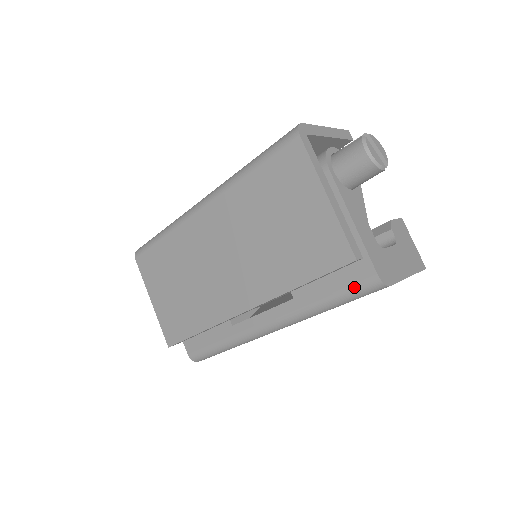
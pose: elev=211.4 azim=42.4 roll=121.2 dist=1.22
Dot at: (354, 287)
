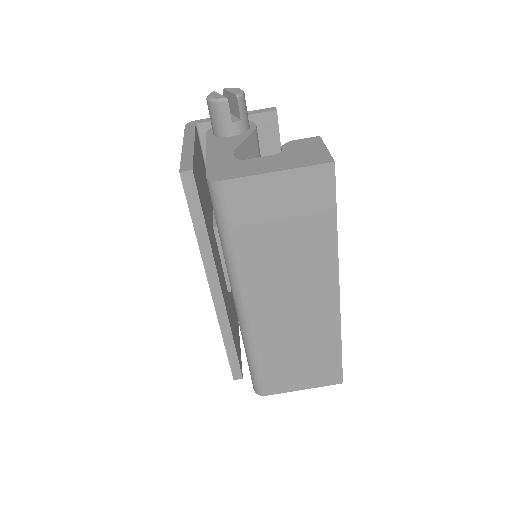
Dot at: (212, 204)
